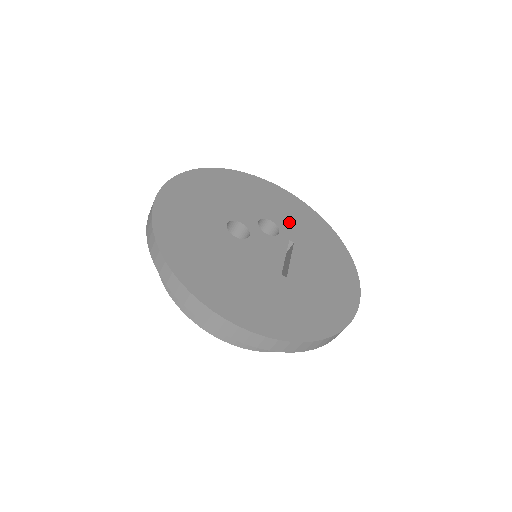
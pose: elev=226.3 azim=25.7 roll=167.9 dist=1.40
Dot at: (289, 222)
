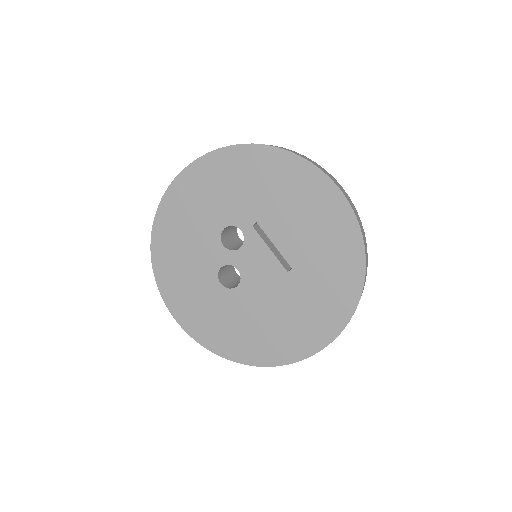
Dot at: (230, 205)
